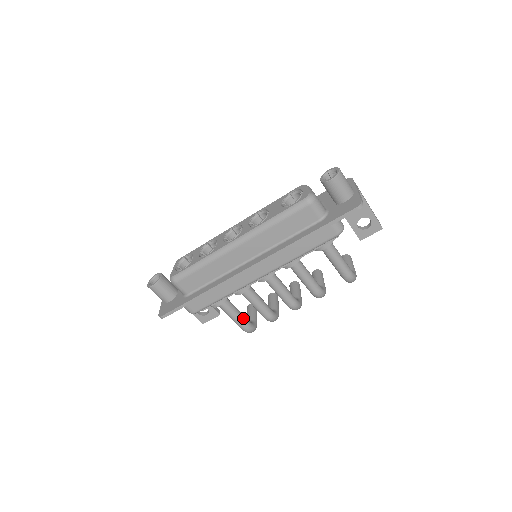
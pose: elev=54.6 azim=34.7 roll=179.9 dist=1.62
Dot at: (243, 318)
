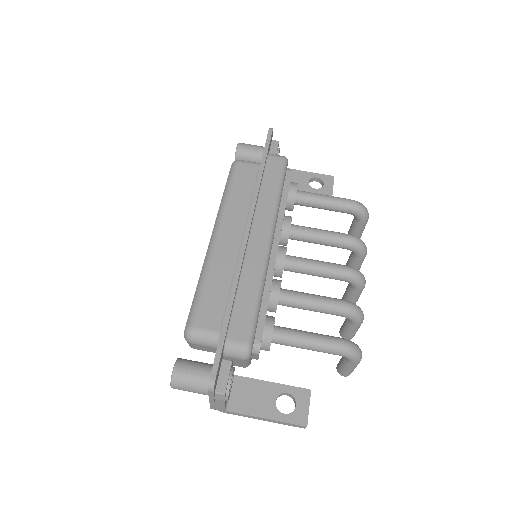
Dot at: (323, 335)
